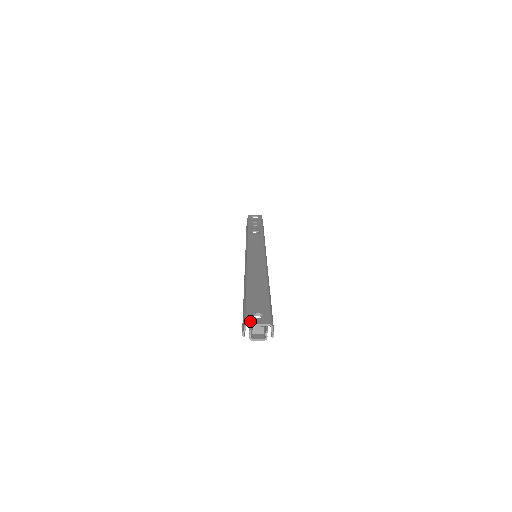
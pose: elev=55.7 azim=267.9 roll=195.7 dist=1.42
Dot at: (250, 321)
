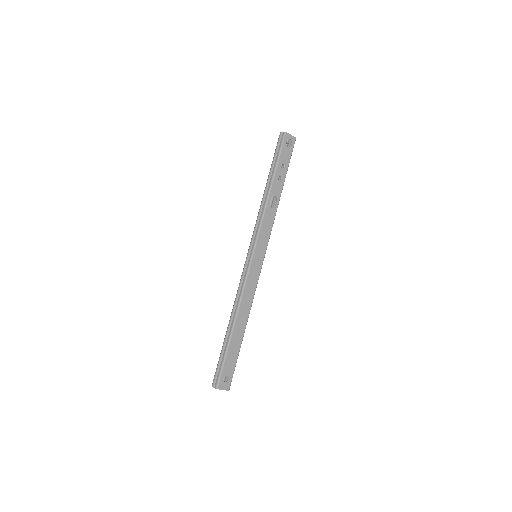
Dot at: (220, 386)
